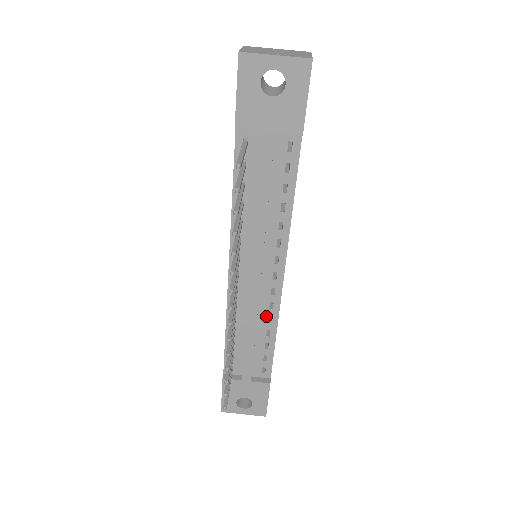
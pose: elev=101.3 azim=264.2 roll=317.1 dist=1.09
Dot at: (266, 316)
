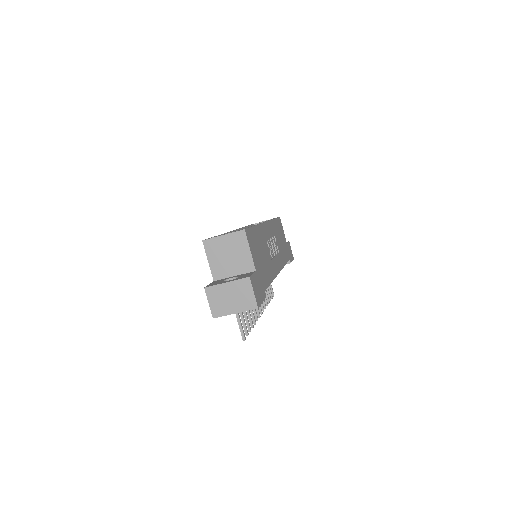
Dot at: occluded
